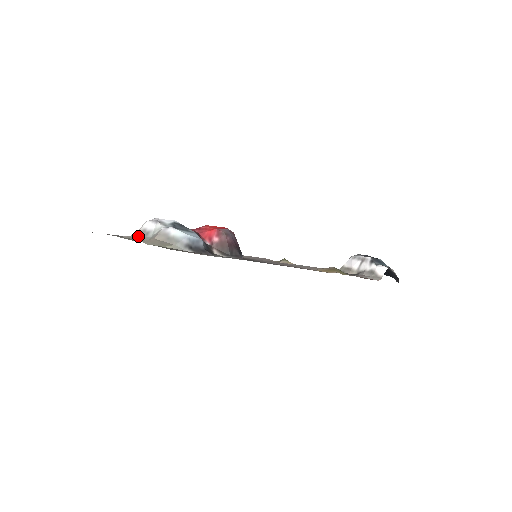
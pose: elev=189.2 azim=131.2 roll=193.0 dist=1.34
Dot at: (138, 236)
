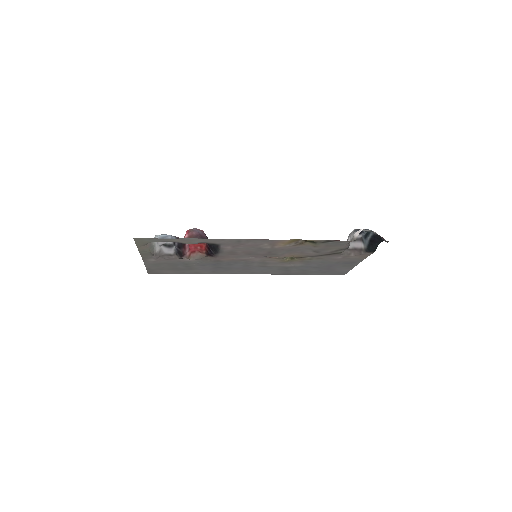
Dot at: (153, 254)
